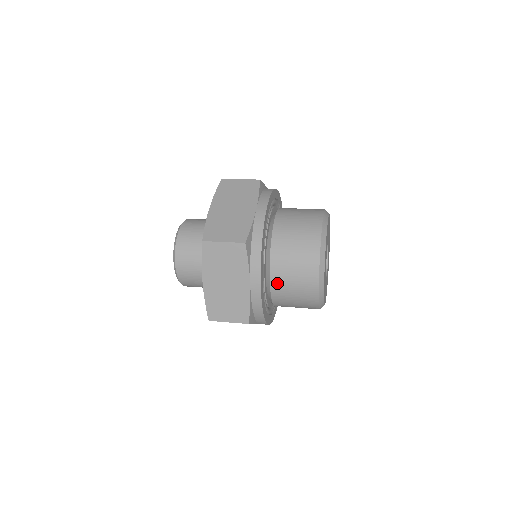
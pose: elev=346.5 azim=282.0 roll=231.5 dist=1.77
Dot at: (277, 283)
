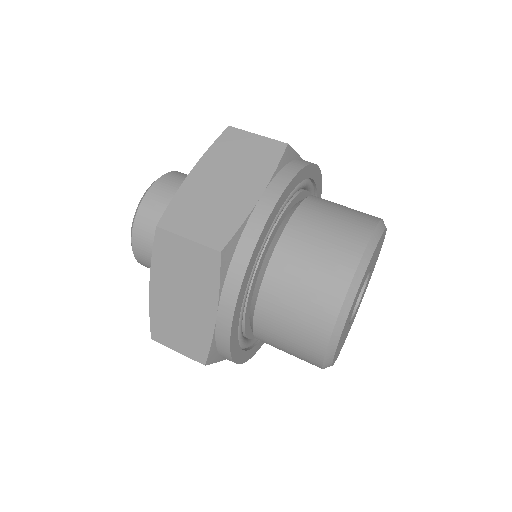
Dot at: (264, 319)
